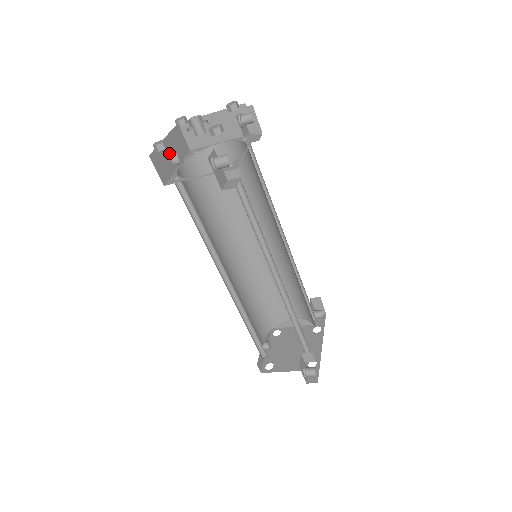
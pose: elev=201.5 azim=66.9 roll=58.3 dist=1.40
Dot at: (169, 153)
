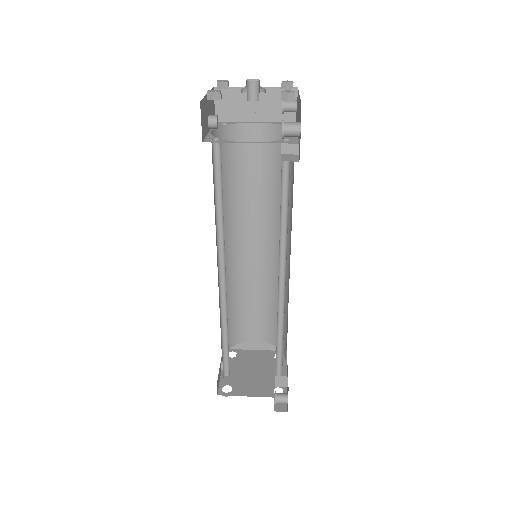
Dot at: (207, 111)
